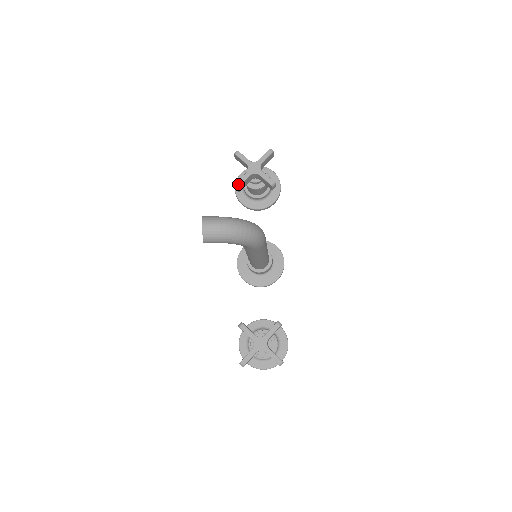
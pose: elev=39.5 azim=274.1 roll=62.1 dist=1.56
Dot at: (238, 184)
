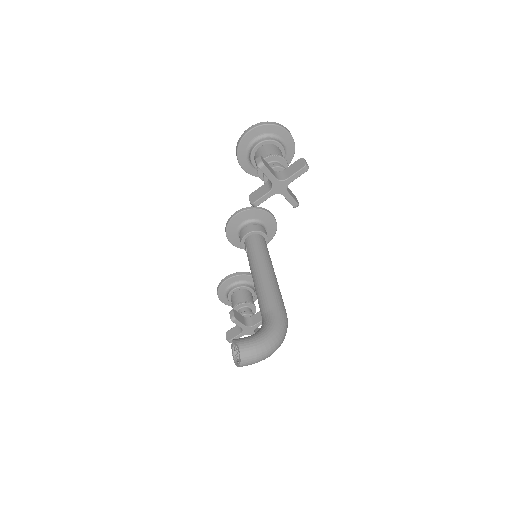
Dot at: (256, 204)
